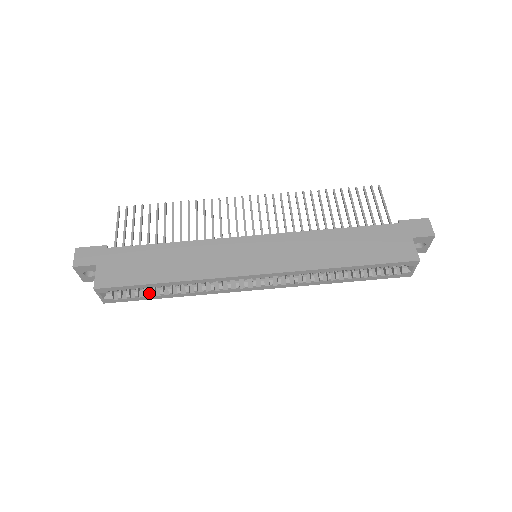
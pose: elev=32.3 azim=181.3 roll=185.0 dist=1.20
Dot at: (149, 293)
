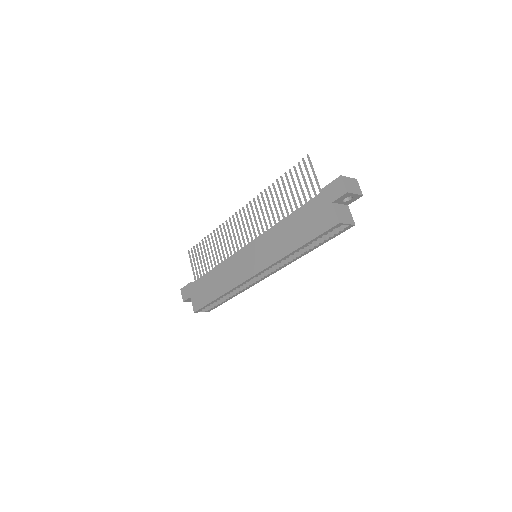
Dot at: (222, 300)
